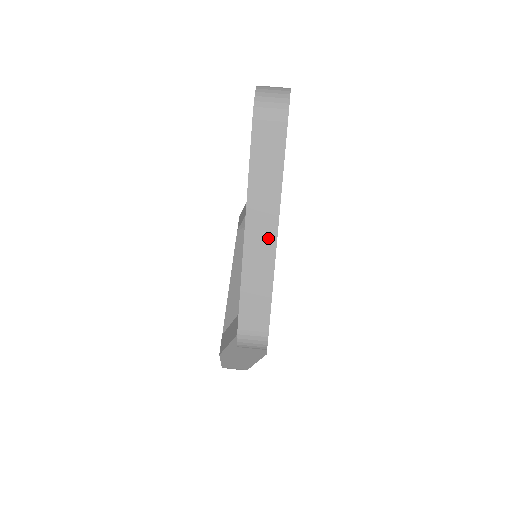
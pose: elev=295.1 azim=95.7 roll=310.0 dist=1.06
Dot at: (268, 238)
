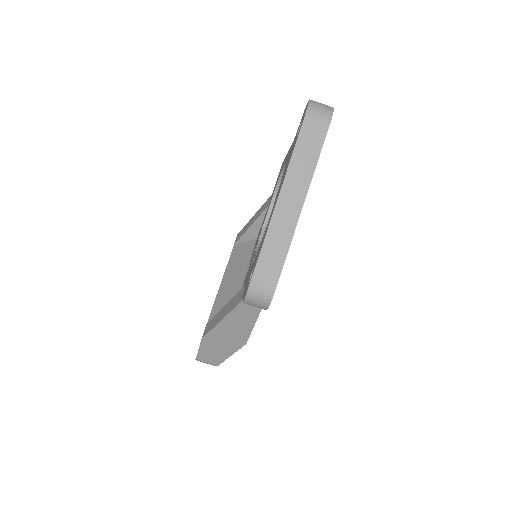
Dot at: (294, 210)
